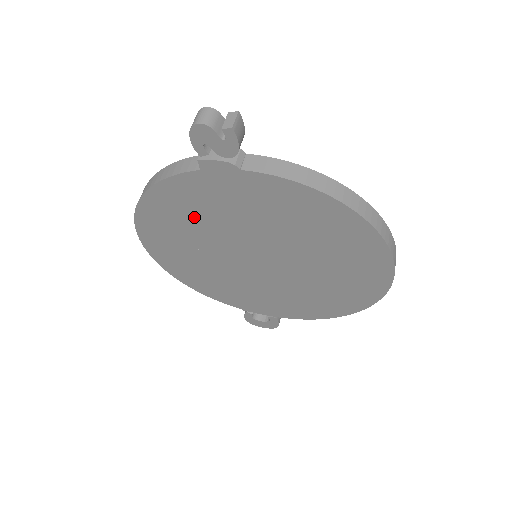
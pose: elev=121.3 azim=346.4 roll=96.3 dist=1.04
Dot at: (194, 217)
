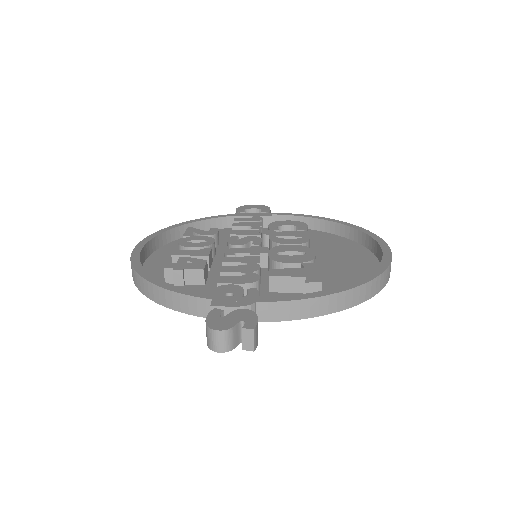
Dot at: (199, 285)
